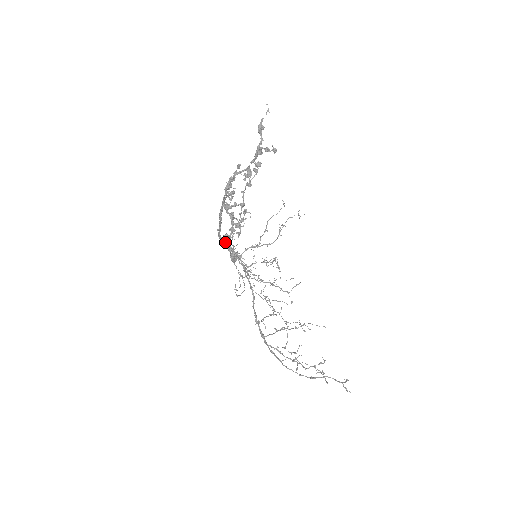
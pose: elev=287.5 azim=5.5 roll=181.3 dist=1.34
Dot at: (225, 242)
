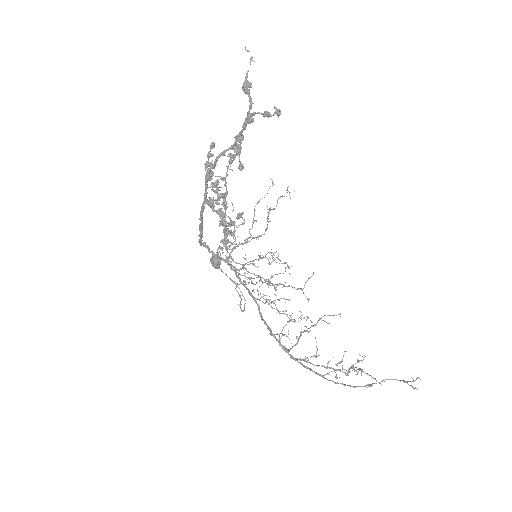
Dot at: (208, 248)
